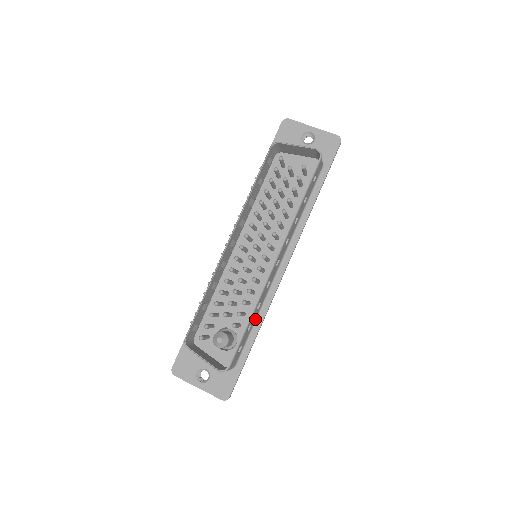
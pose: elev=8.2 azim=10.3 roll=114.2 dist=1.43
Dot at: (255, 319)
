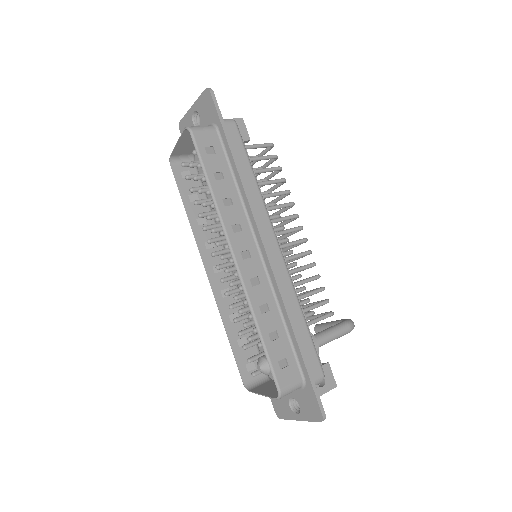
Dot at: (282, 320)
